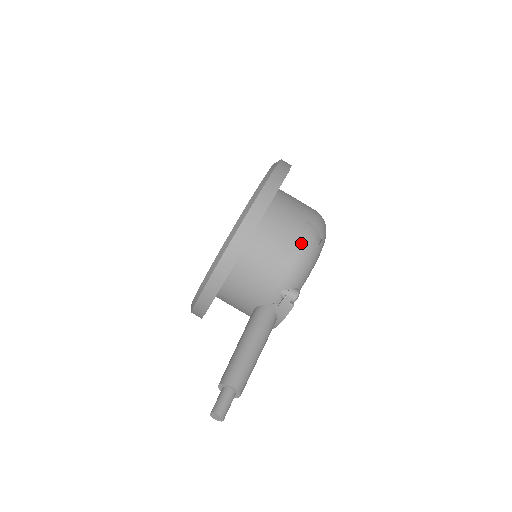
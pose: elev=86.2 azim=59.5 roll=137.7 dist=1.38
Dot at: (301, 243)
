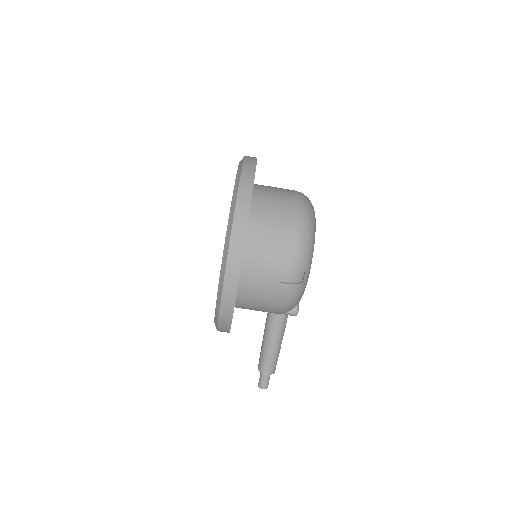
Dot at: (282, 295)
